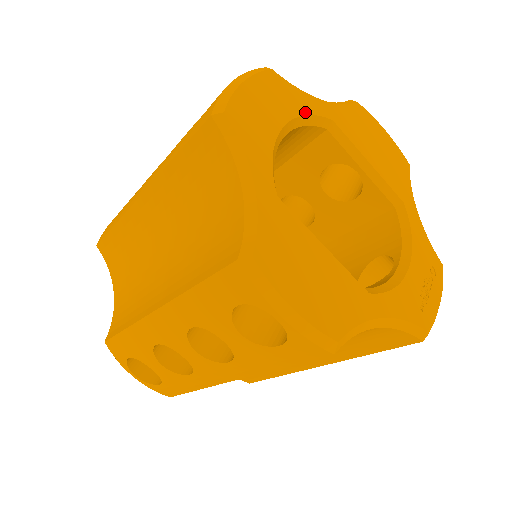
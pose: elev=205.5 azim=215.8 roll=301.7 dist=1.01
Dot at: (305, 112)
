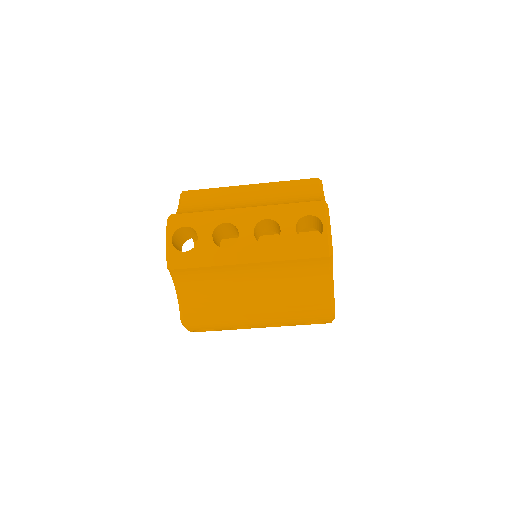
Dot at: occluded
